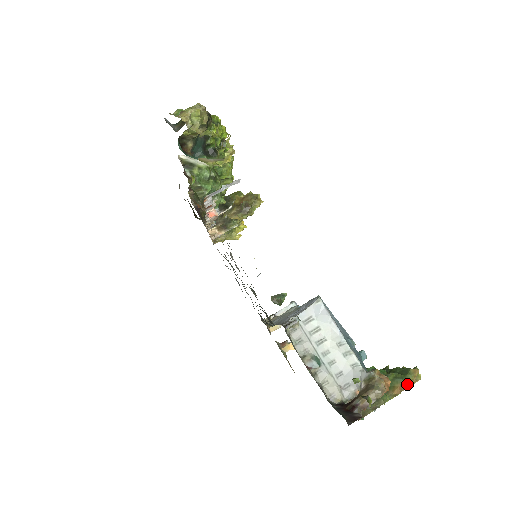
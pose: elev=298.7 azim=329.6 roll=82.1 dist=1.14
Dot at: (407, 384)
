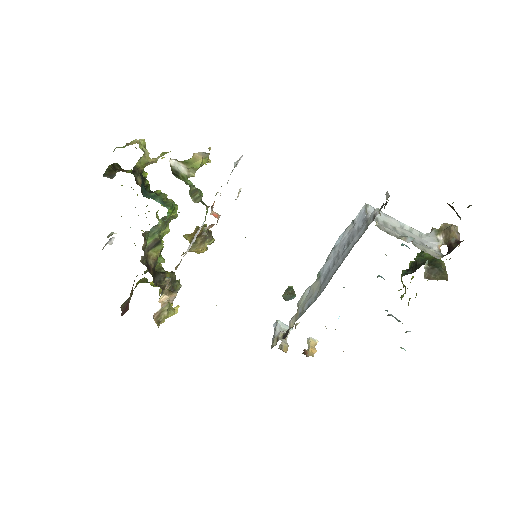
Dot at: occluded
